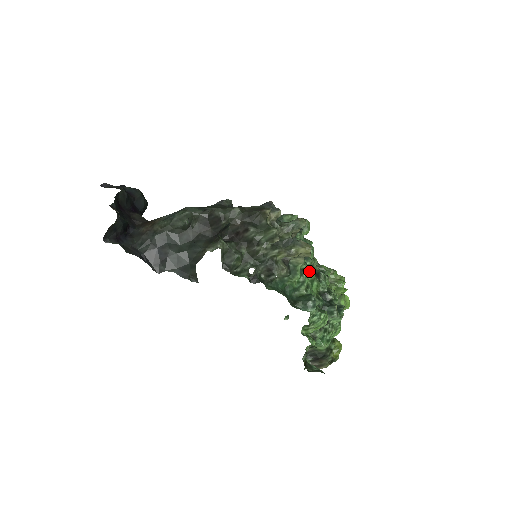
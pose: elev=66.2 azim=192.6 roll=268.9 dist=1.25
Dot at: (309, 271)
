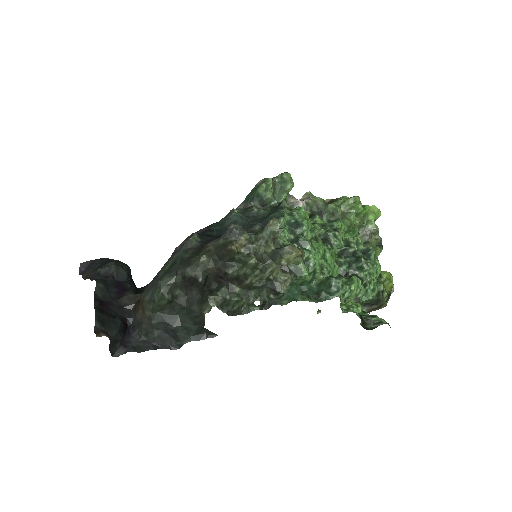
Dot at: (314, 254)
